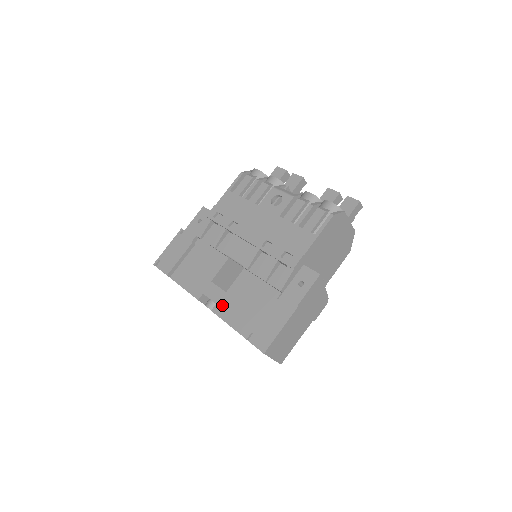
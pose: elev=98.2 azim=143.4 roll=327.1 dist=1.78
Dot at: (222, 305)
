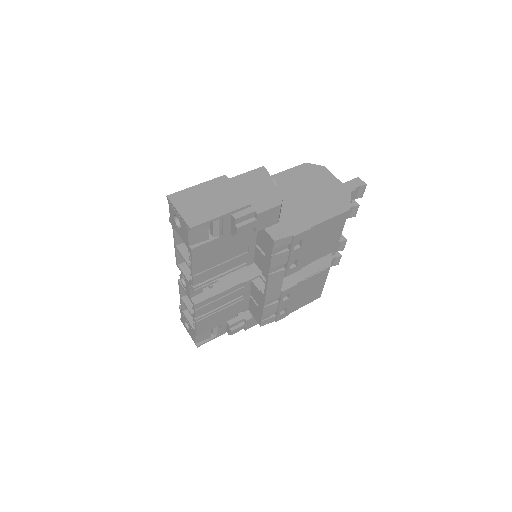
Dot at: occluded
